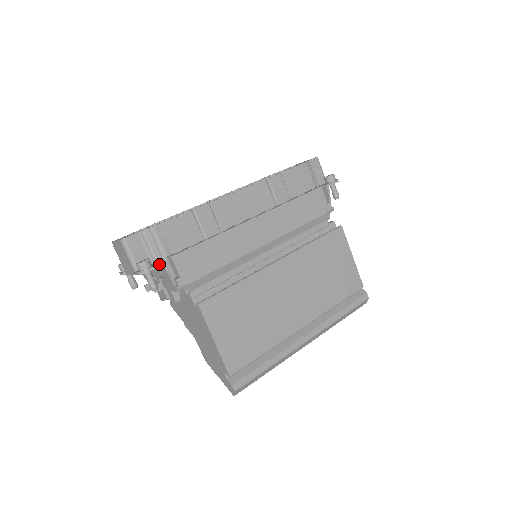
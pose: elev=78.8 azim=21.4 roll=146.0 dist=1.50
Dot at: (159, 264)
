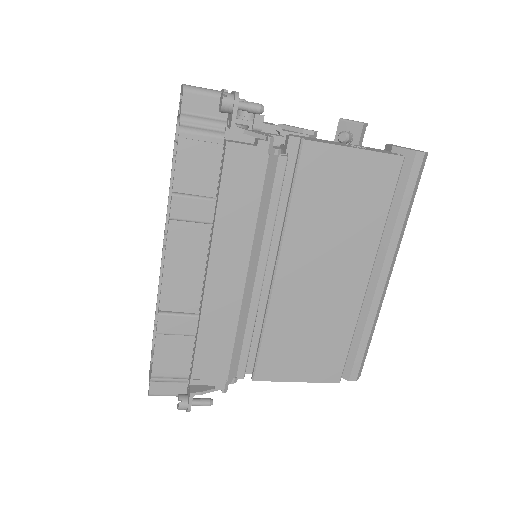
Dot at: (190, 398)
